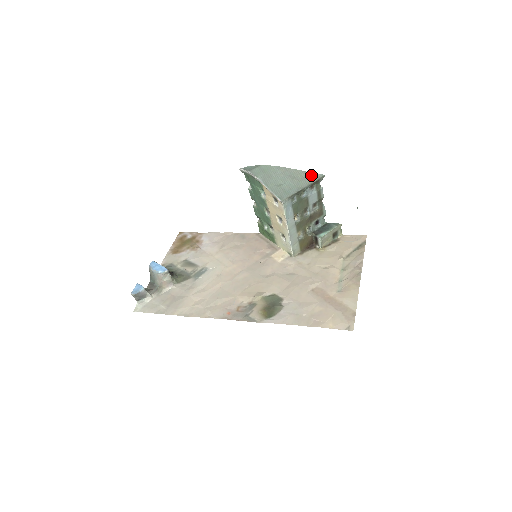
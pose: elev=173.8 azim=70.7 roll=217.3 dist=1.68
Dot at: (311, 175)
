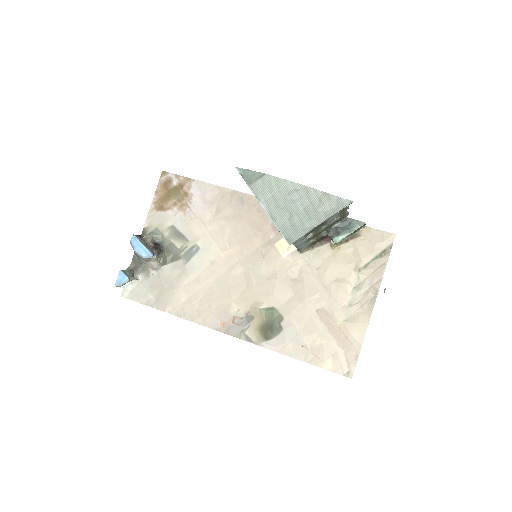
Dot at: (335, 201)
